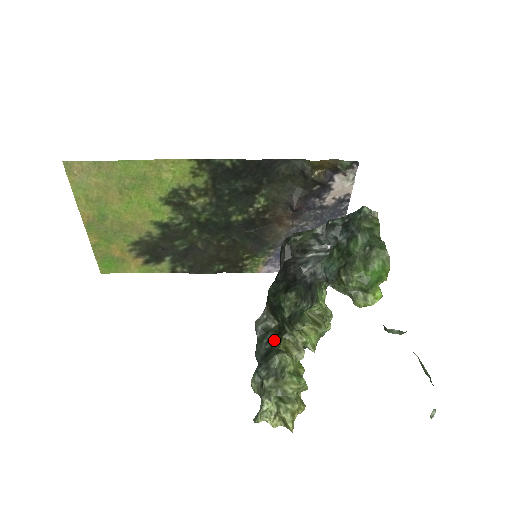
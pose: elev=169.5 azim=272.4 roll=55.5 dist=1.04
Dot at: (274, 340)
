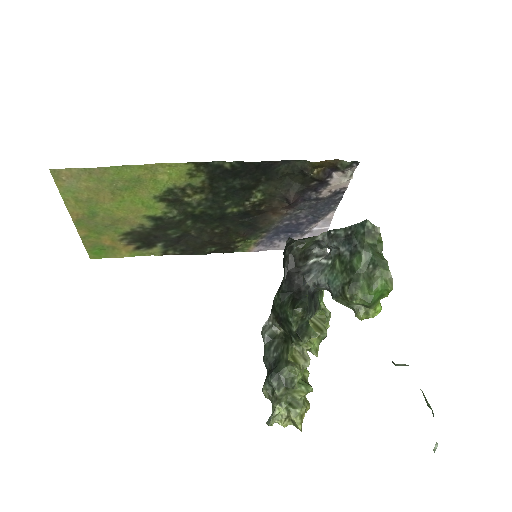
Dot at: (281, 348)
